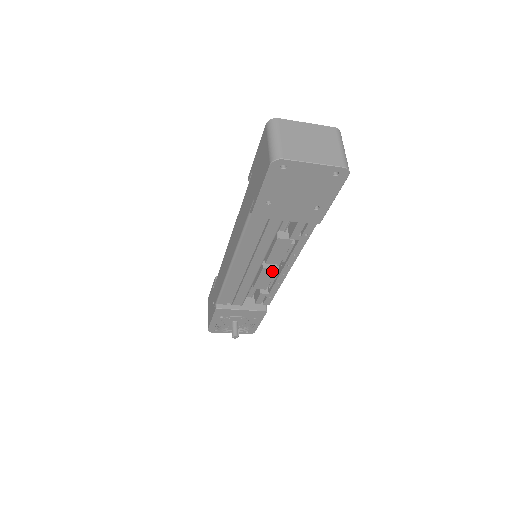
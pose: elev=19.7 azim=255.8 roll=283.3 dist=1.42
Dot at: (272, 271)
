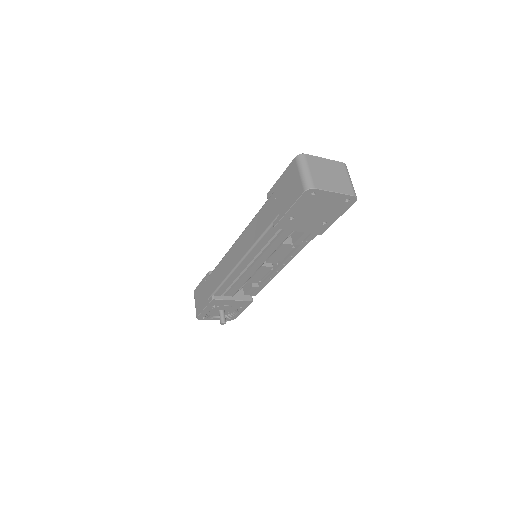
Dot at: (268, 269)
